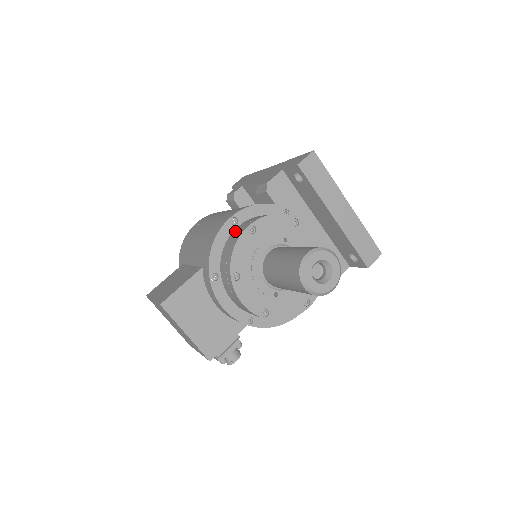
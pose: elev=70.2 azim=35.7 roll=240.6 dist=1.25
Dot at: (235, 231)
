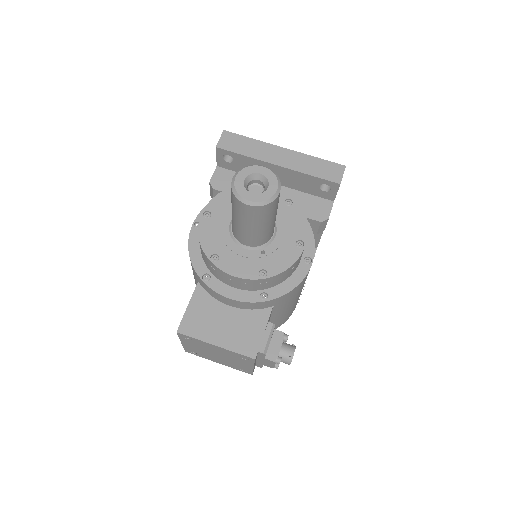
Dot at: occluded
